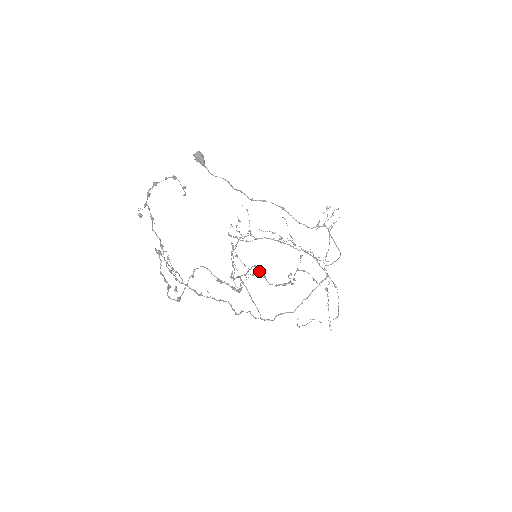
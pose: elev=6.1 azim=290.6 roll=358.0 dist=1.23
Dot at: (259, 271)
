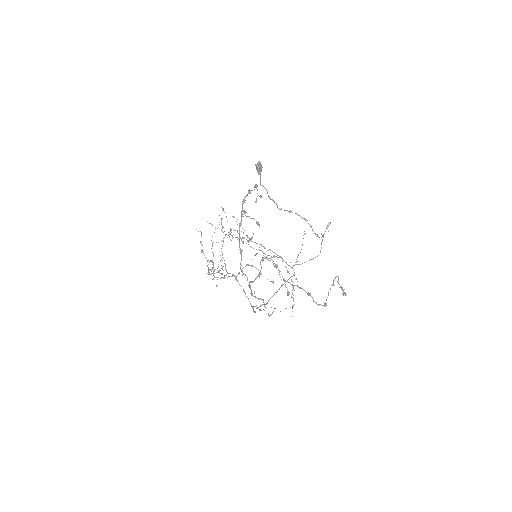
Dot at: (213, 265)
